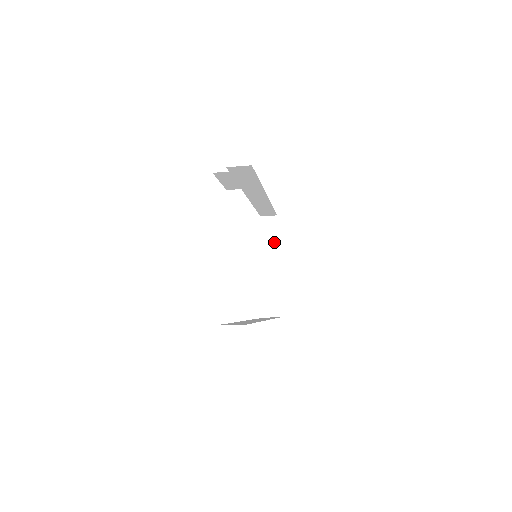
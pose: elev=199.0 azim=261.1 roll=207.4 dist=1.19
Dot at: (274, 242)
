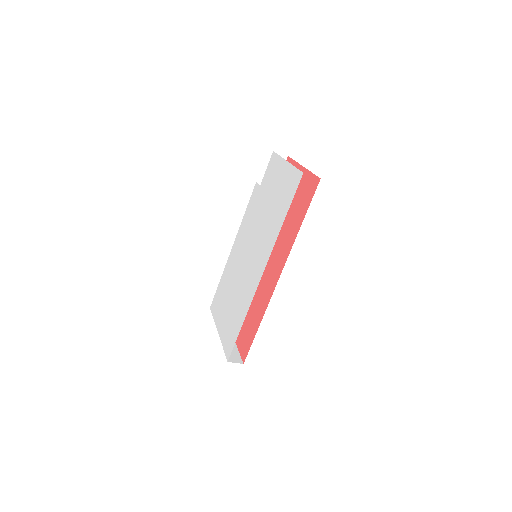
Dot at: occluded
